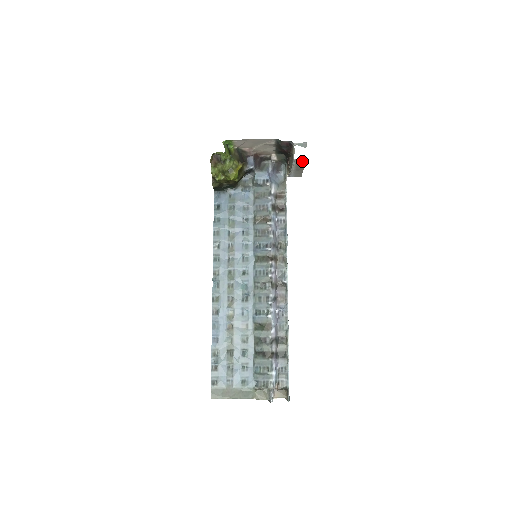
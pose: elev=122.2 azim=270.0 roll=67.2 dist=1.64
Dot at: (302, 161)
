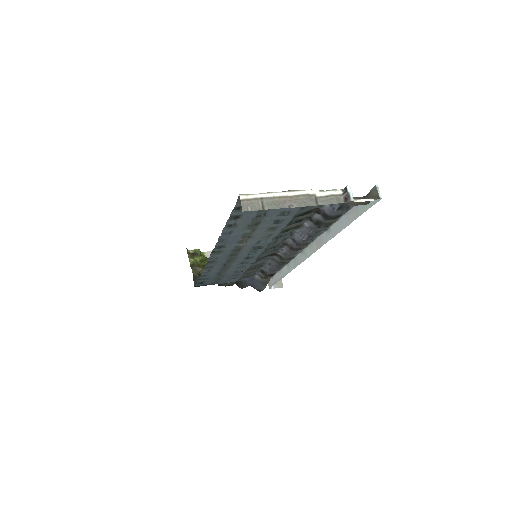
Dot at: occluded
